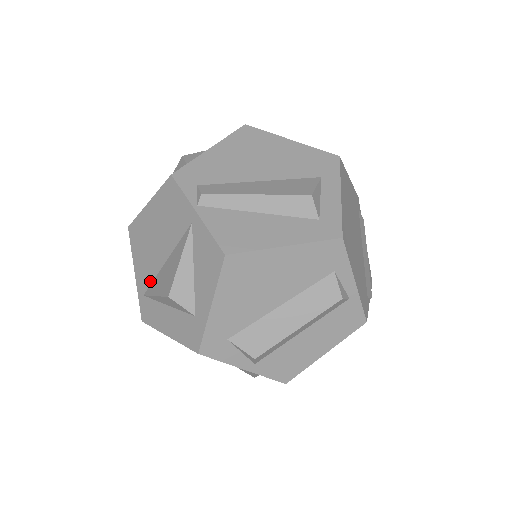
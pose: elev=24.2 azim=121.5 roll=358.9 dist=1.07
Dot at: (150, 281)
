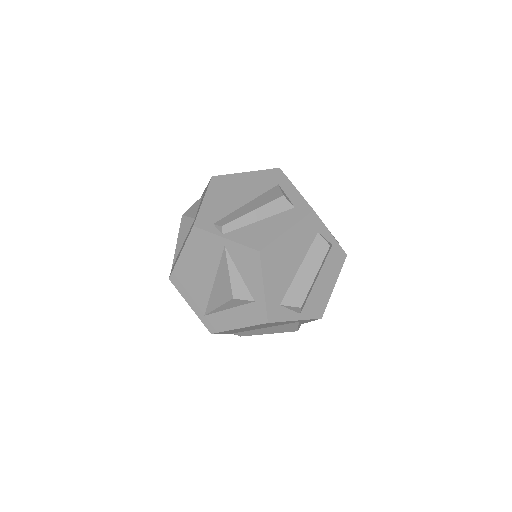
Dot at: (206, 303)
